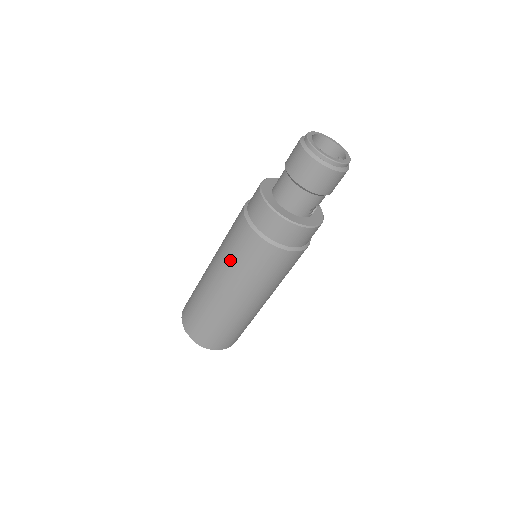
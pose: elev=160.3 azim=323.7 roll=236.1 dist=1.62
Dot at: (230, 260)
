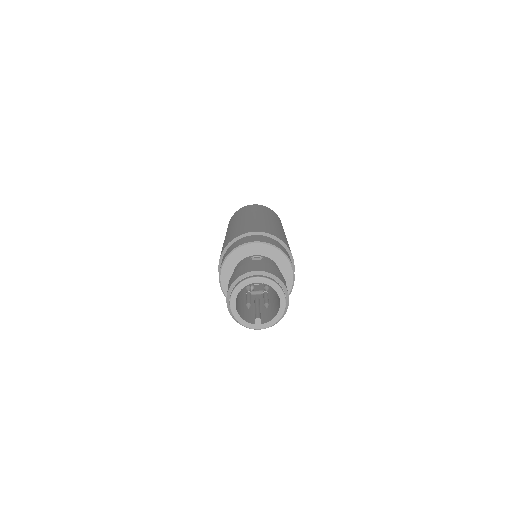
Dot at: occluded
